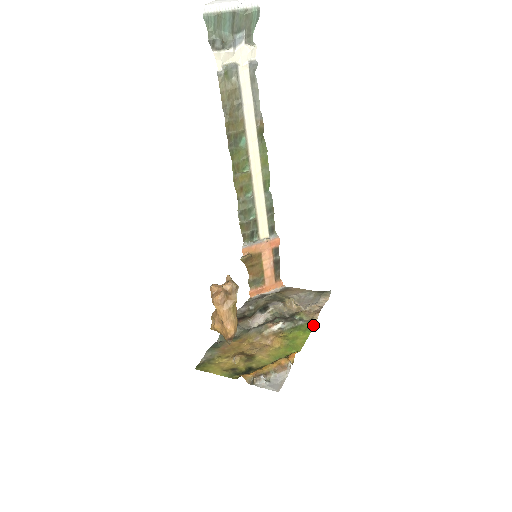
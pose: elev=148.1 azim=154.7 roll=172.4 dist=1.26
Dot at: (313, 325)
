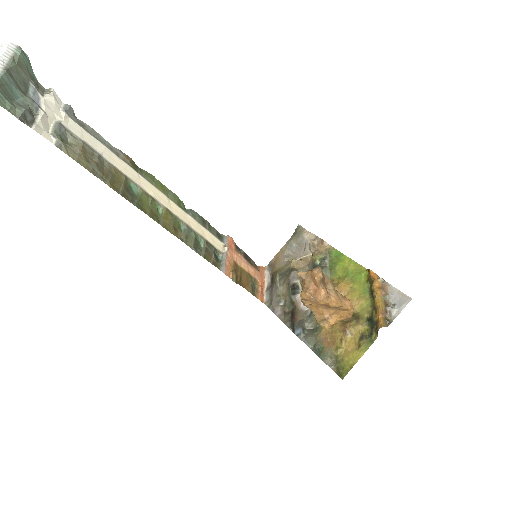
Dot at: (335, 251)
